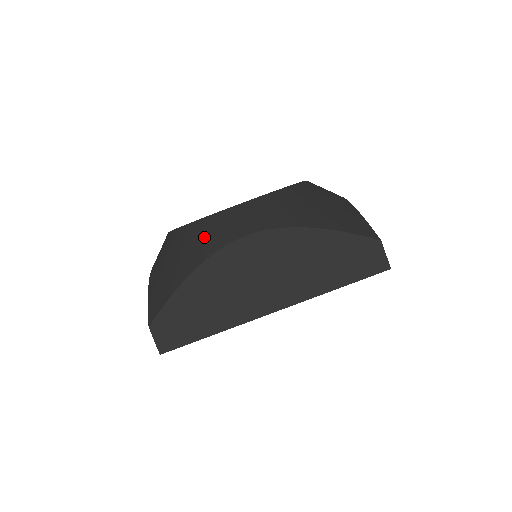
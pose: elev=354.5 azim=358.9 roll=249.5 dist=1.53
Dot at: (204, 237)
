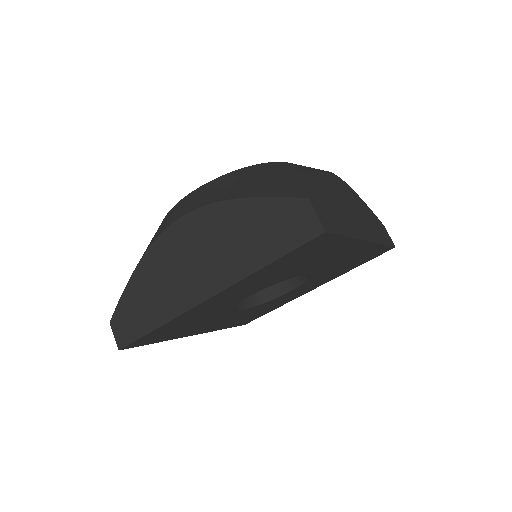
Dot at: (297, 166)
